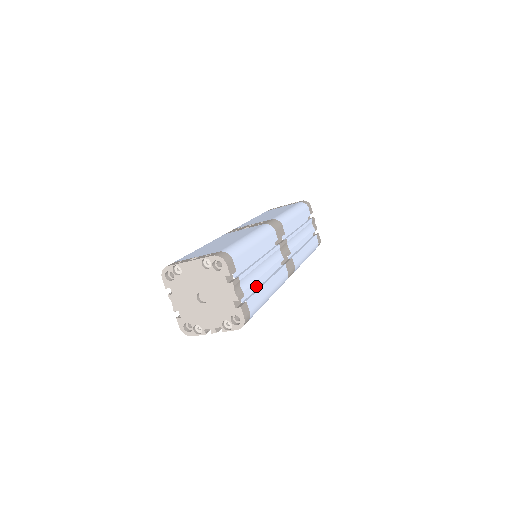
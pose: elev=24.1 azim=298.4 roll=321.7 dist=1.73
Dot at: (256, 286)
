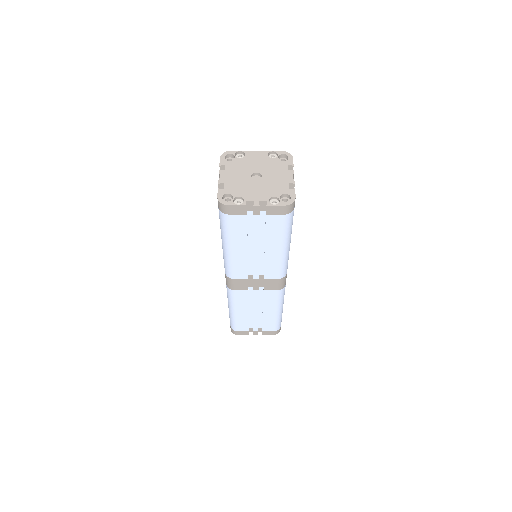
Dot at: occluded
